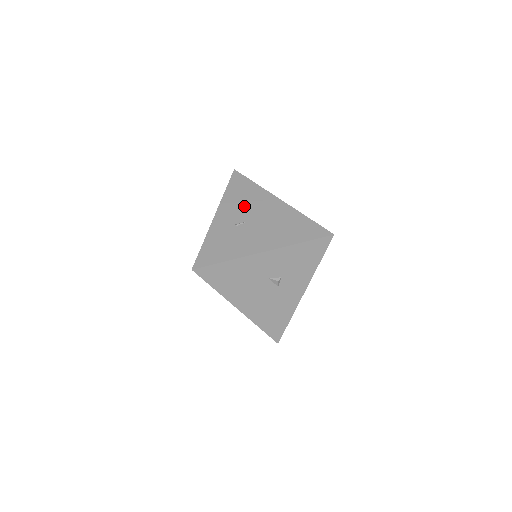
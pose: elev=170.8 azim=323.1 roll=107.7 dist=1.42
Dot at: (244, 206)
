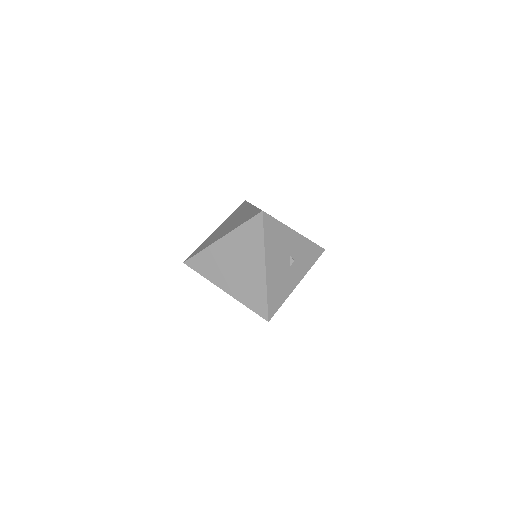
Dot at: occluded
